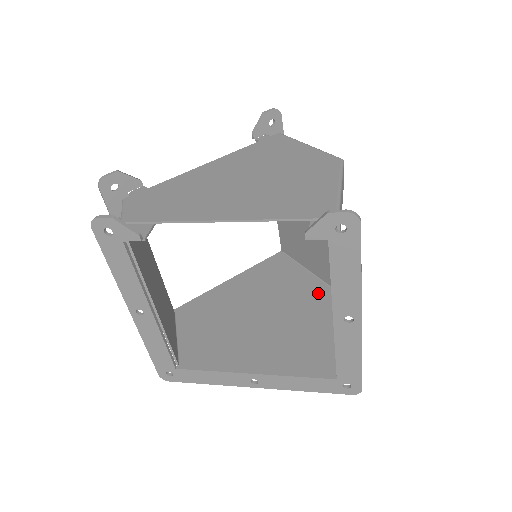
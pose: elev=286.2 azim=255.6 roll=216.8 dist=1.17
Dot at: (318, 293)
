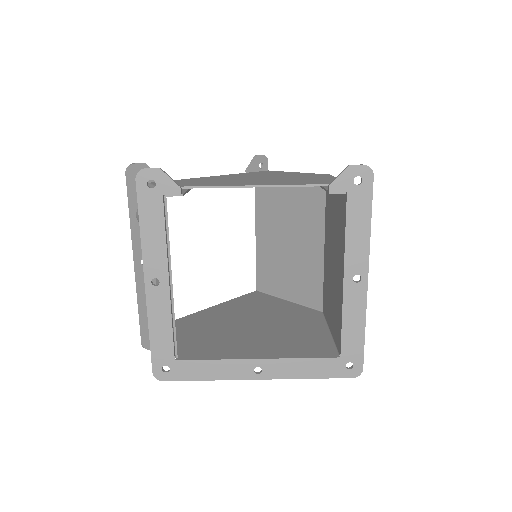
Dot at: (301, 311)
